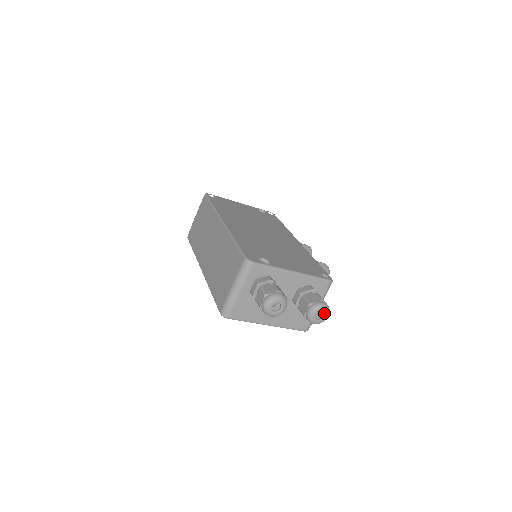
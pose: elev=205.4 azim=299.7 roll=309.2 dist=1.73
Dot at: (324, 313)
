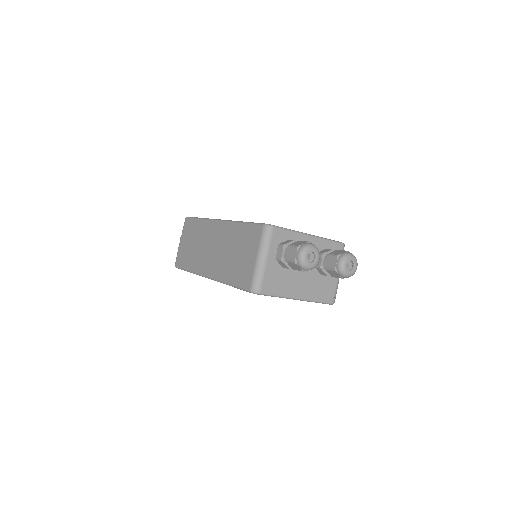
Dot at: (353, 262)
